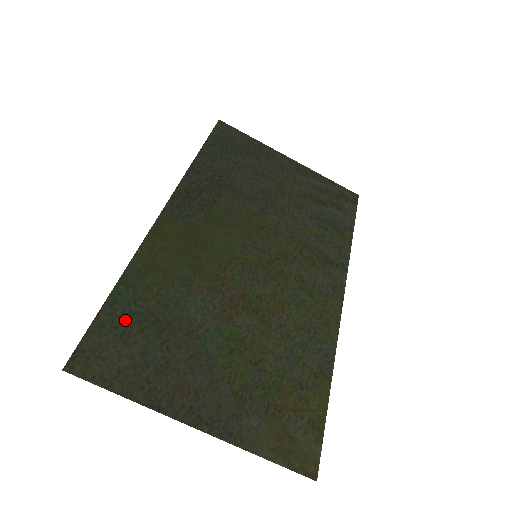
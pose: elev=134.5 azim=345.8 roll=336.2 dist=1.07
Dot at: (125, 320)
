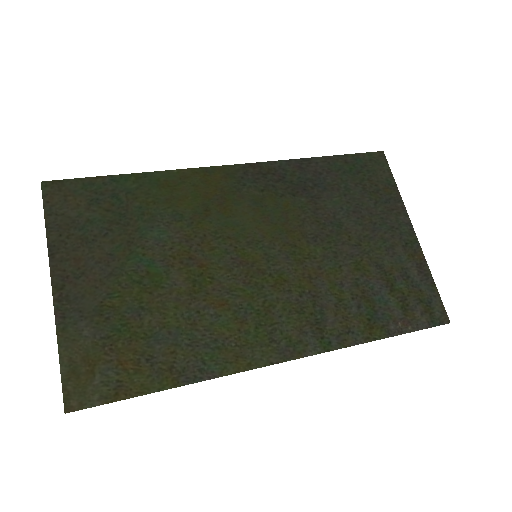
Dot at: (107, 195)
